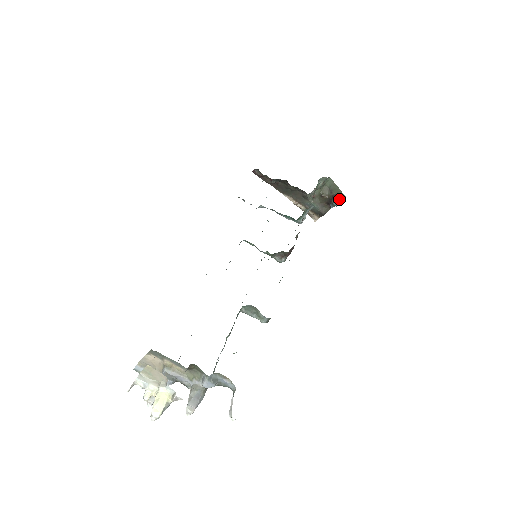
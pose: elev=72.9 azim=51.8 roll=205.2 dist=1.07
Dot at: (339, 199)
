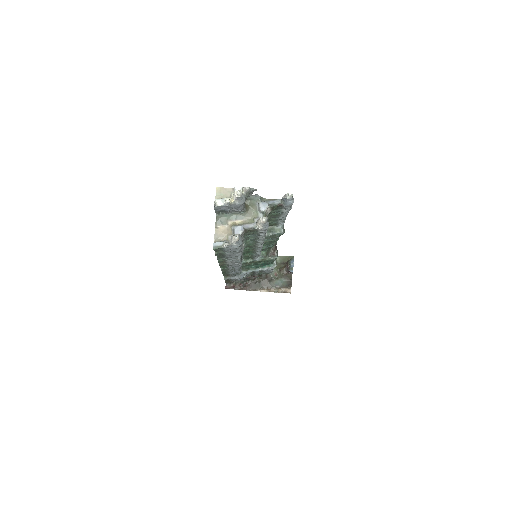
Dot at: (291, 260)
